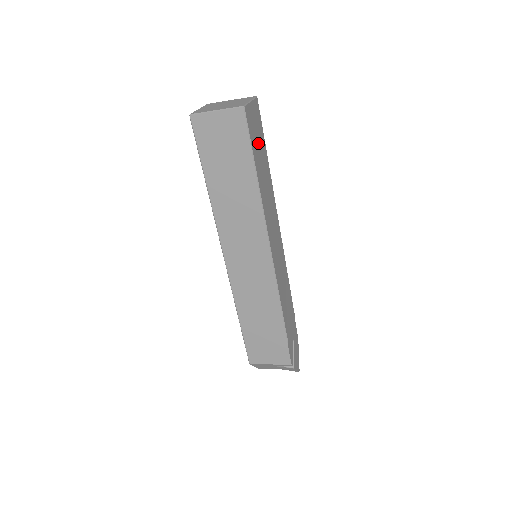
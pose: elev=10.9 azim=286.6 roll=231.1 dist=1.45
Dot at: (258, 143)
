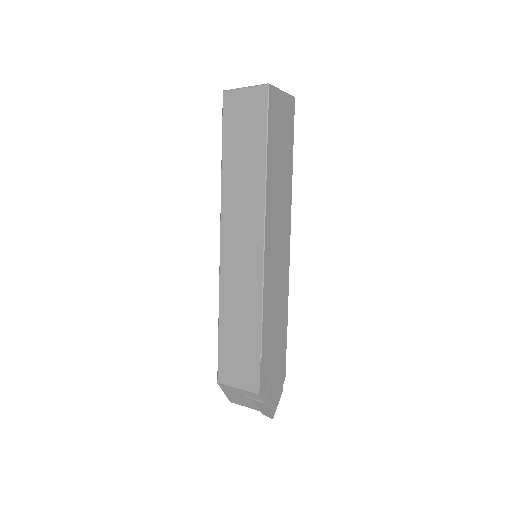
Dot at: (281, 132)
